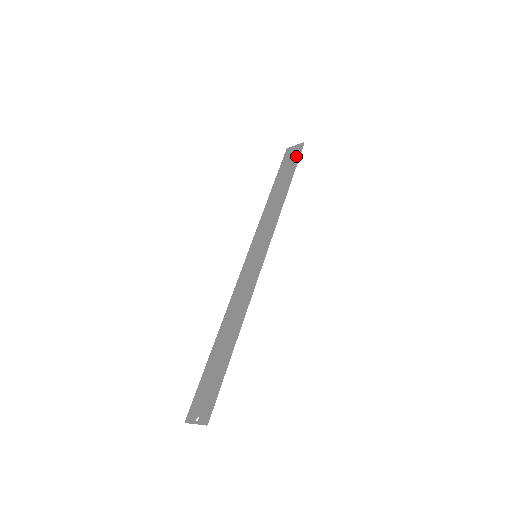
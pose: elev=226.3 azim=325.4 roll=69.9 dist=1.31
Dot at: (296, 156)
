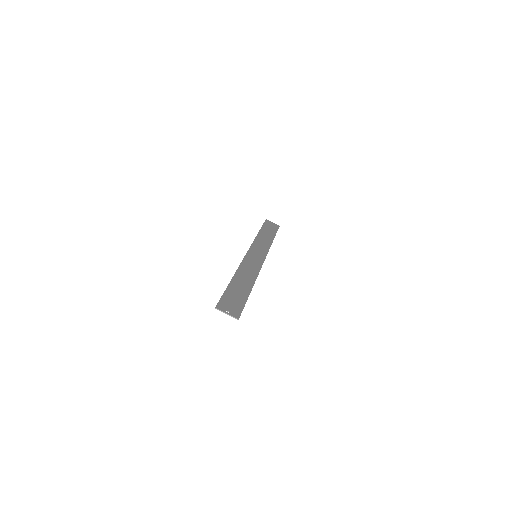
Dot at: (276, 228)
